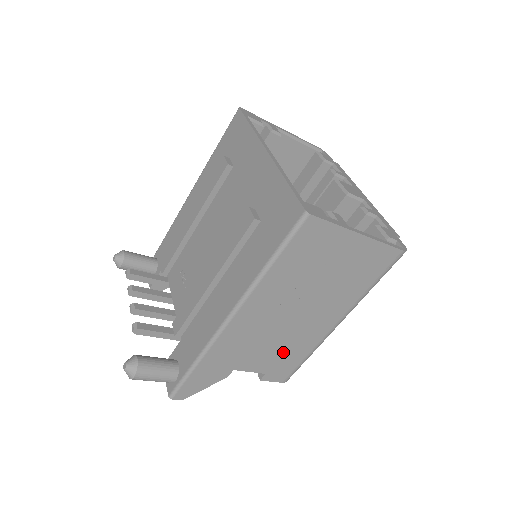
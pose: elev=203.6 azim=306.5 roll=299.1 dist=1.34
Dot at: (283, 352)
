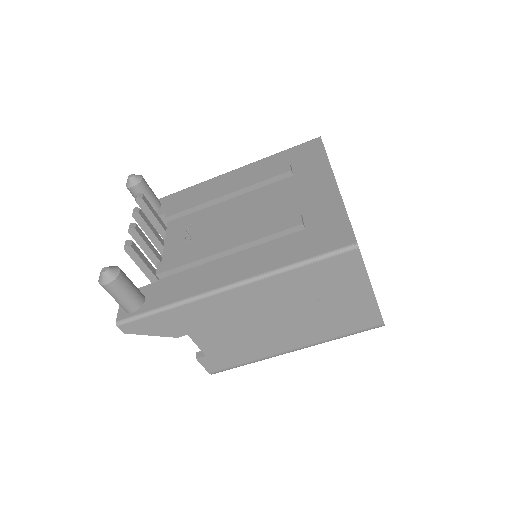
Dot at: (236, 346)
